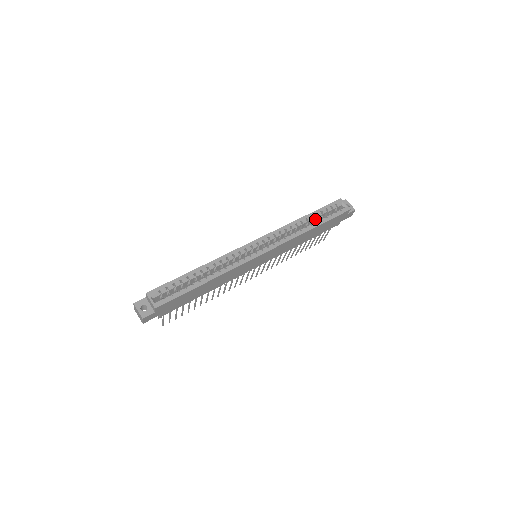
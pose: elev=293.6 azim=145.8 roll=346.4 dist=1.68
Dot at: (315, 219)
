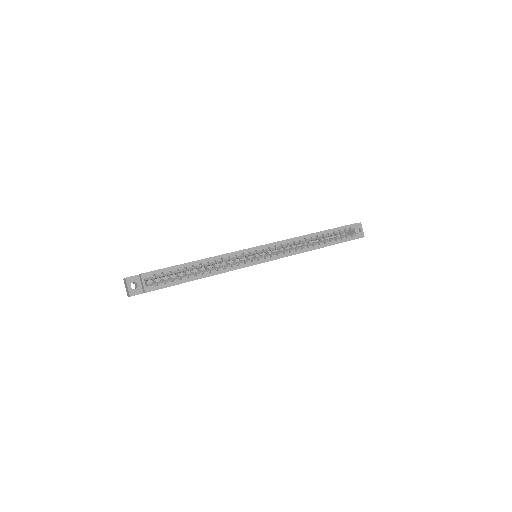
Dot at: (325, 237)
